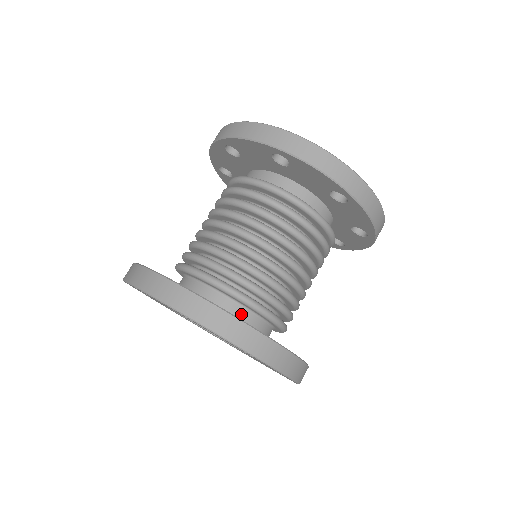
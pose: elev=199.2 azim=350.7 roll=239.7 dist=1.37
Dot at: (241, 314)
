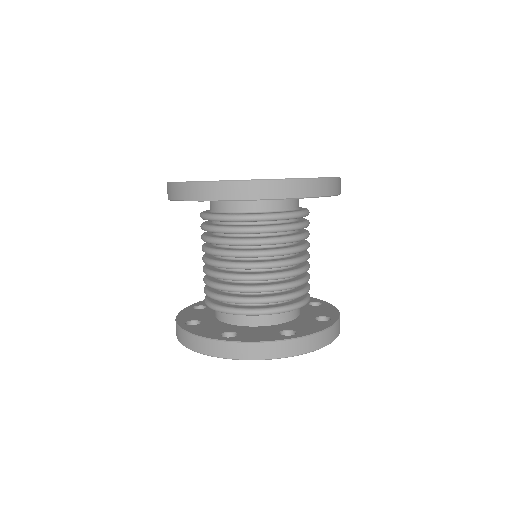
Dot at: (233, 318)
